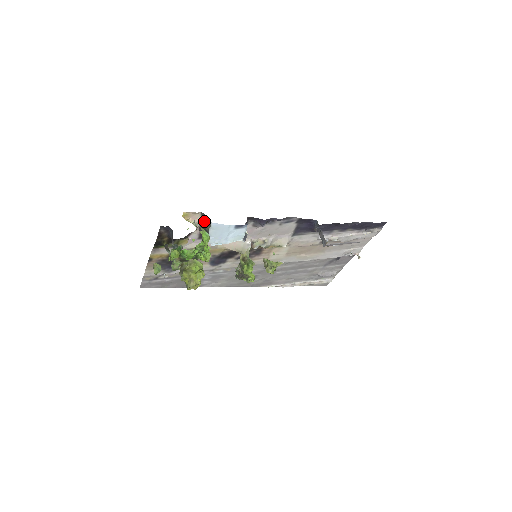
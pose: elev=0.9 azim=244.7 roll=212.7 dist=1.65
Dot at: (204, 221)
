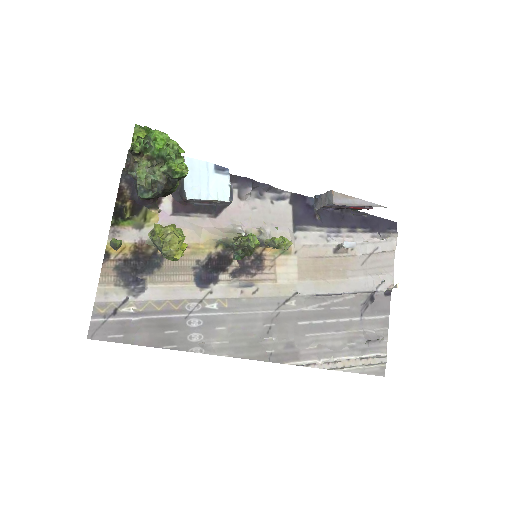
Dot at: occluded
